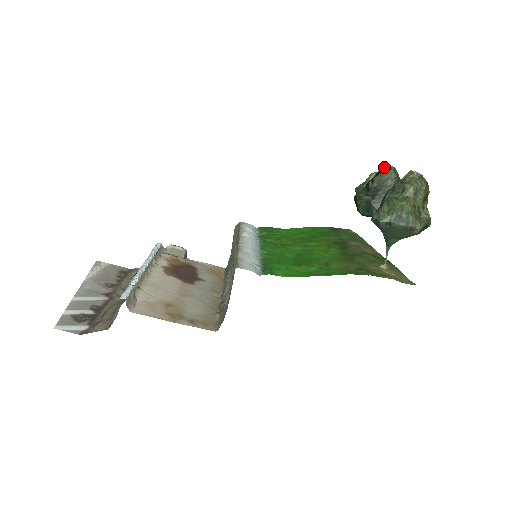
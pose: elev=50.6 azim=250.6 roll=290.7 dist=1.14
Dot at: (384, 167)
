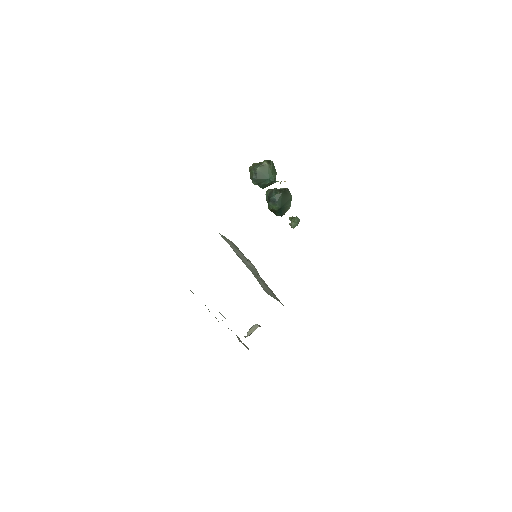
Dot at: occluded
